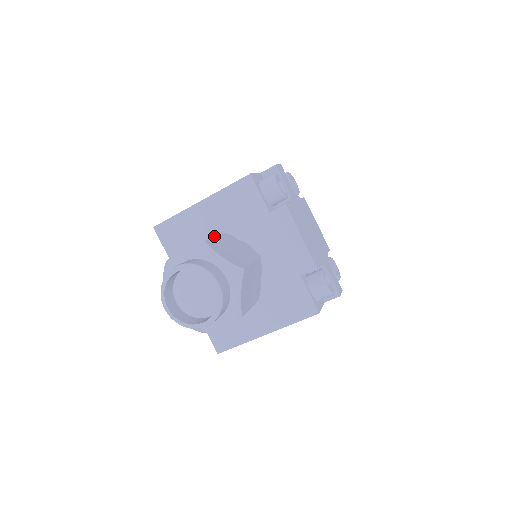
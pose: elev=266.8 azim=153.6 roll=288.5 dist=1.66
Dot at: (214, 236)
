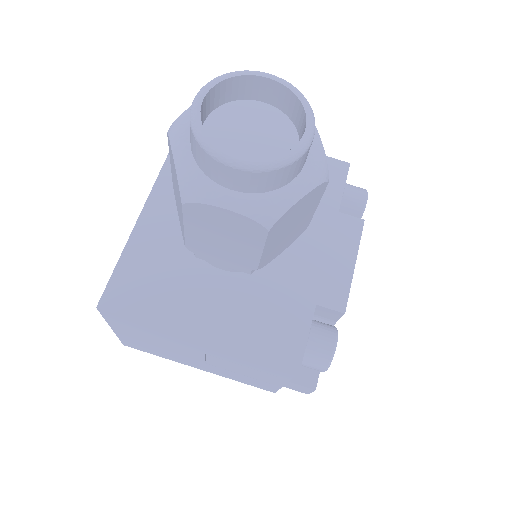
Dot at: occluded
